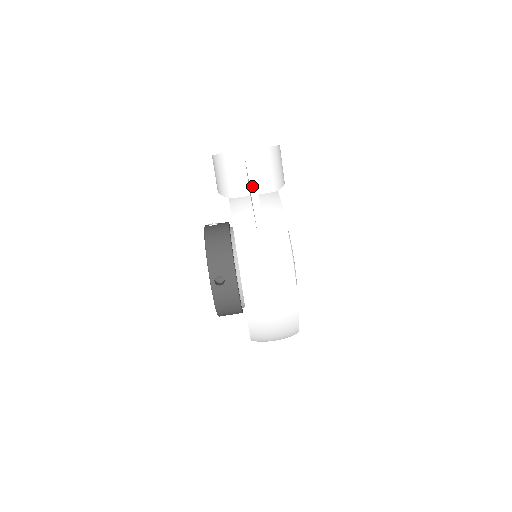
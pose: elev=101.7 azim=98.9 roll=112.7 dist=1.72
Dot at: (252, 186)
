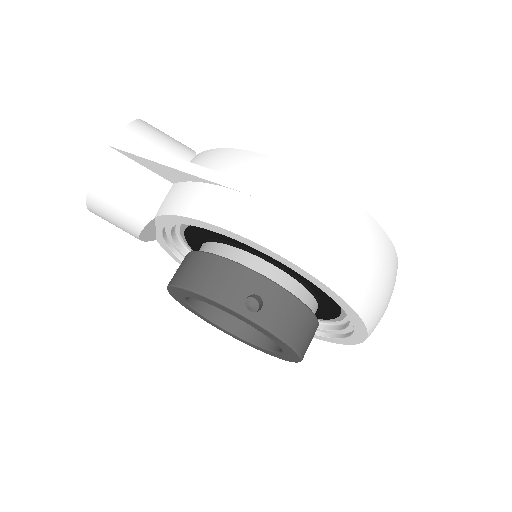
Dot at: (161, 160)
